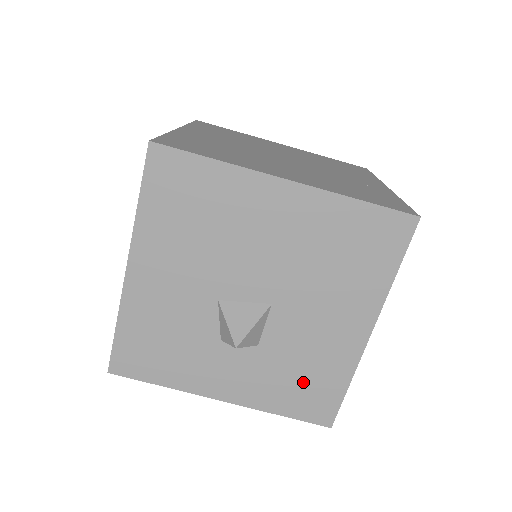
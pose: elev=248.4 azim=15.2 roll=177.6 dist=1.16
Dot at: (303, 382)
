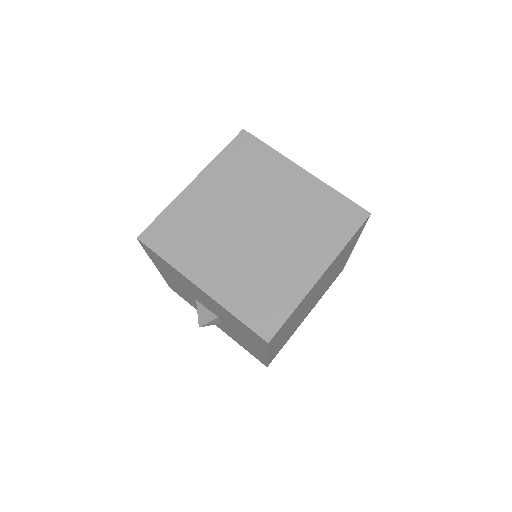
Dot at: (247, 347)
